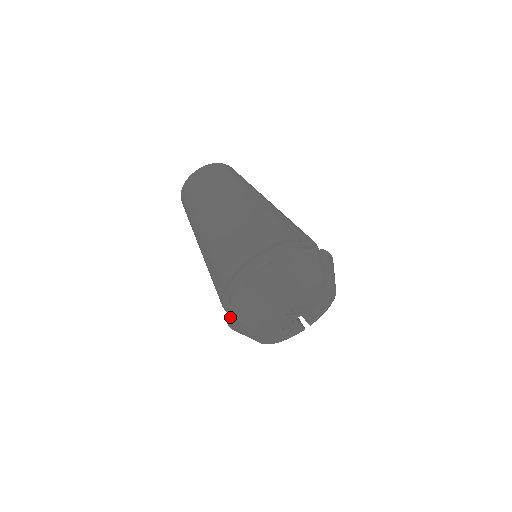
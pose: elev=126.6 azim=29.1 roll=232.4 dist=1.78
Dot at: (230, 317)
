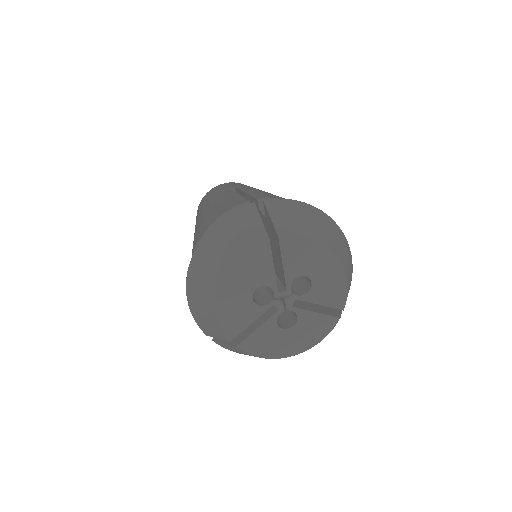
Dot at: (215, 338)
